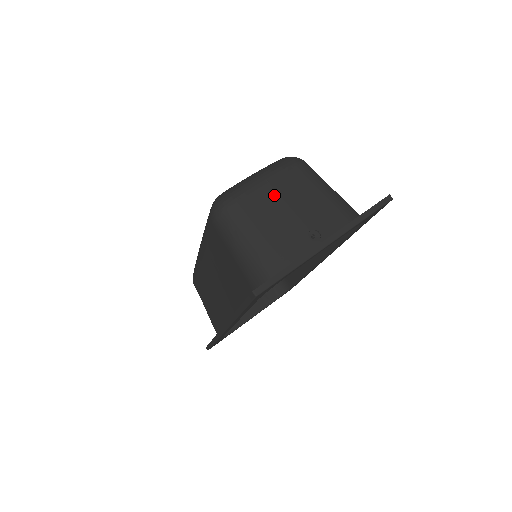
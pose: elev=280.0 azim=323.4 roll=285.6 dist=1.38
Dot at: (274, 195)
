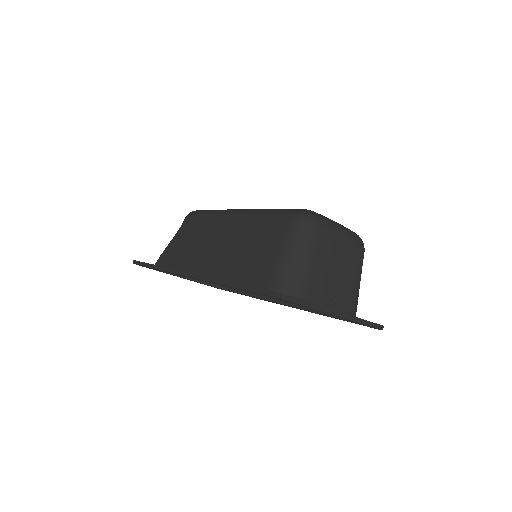
Dot at: (339, 251)
